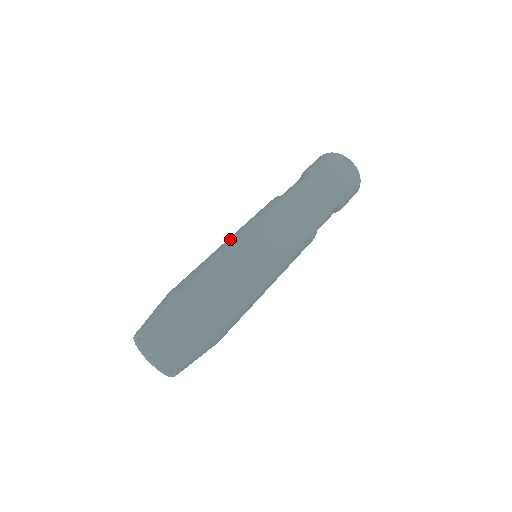
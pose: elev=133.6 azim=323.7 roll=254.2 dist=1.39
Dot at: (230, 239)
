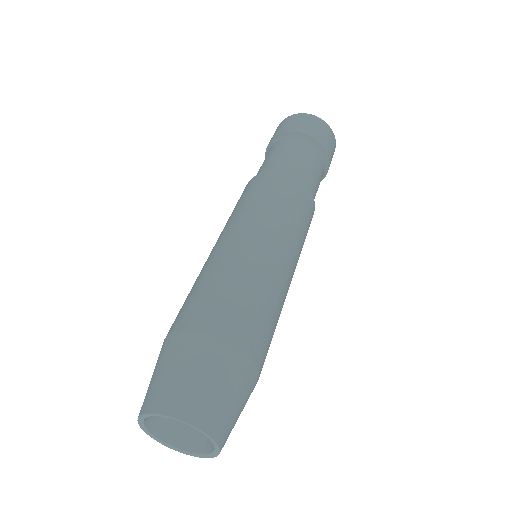
Dot at: (254, 241)
